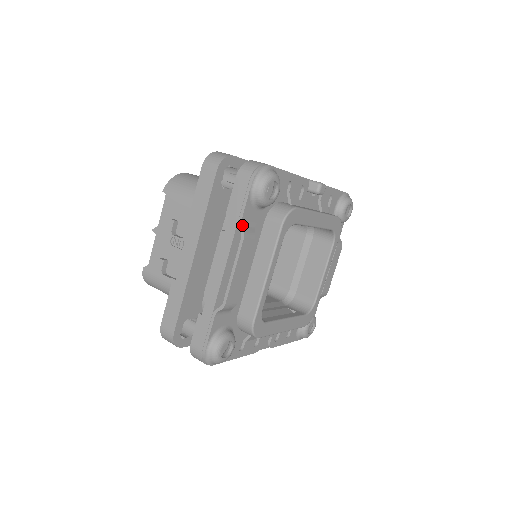
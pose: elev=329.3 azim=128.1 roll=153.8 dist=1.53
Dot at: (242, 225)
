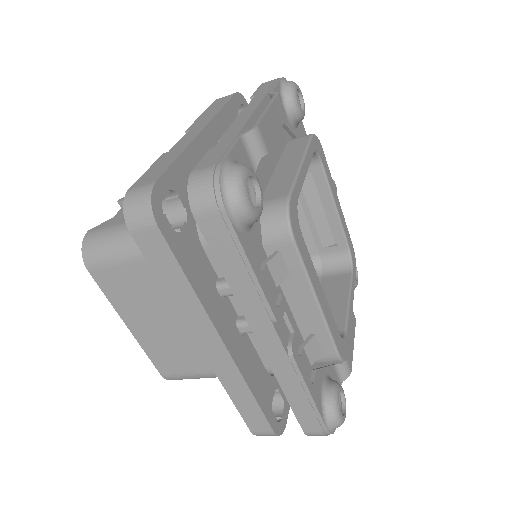
Dot at: (273, 94)
